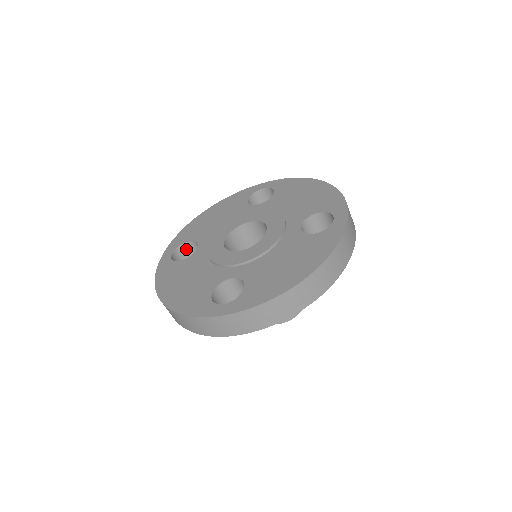
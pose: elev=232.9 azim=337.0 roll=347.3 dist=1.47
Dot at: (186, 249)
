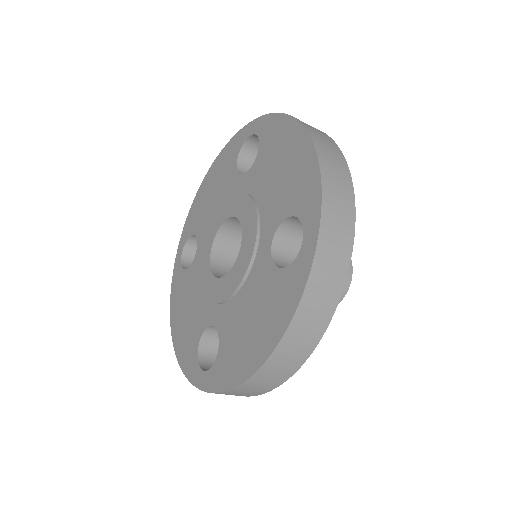
Dot at: occluded
